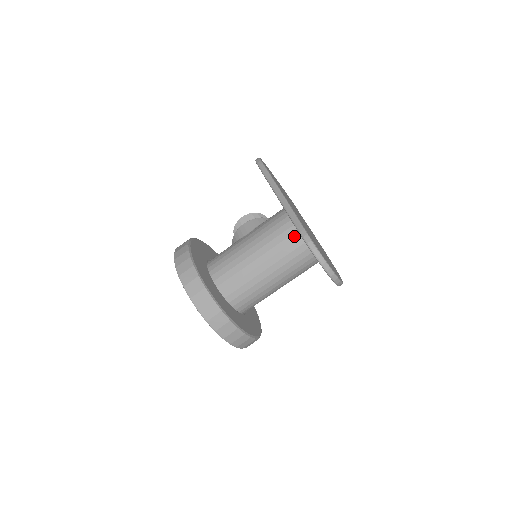
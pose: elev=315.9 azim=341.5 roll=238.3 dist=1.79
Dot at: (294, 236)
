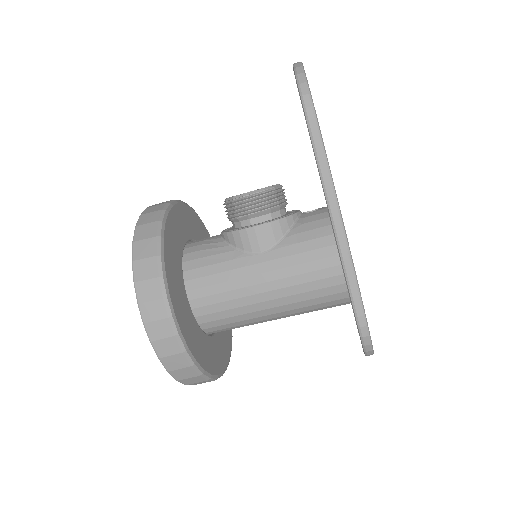
Dot at: (339, 296)
